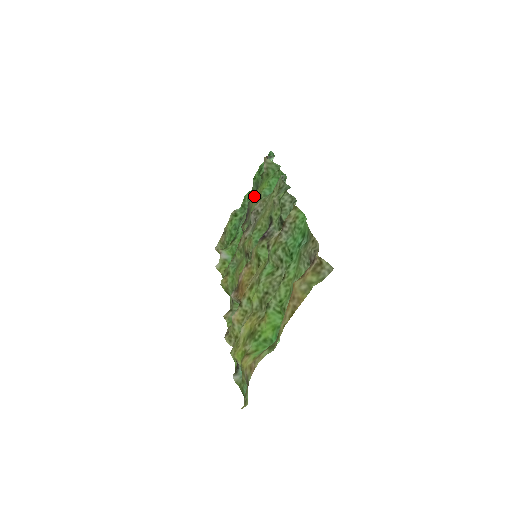
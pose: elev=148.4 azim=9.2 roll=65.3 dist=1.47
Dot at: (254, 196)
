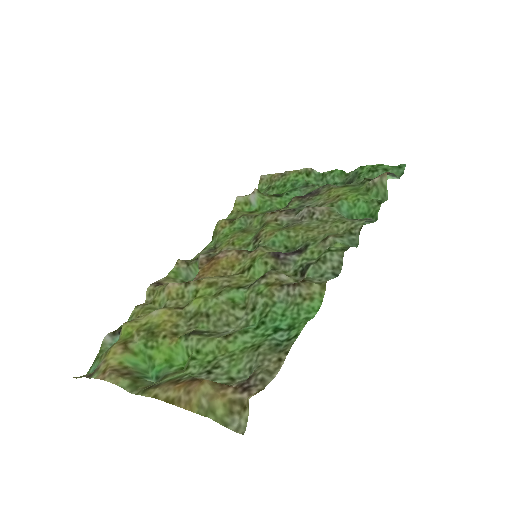
Dot at: (335, 189)
